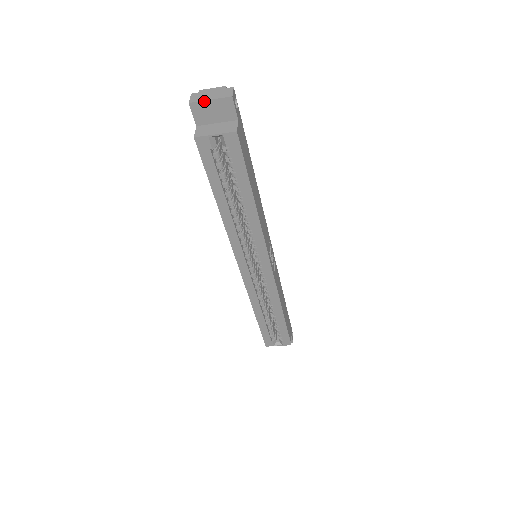
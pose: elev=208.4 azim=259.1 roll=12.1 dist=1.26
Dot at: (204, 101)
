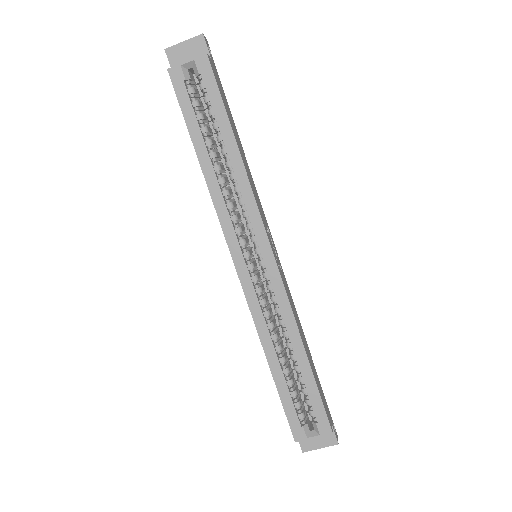
Dot at: (178, 44)
